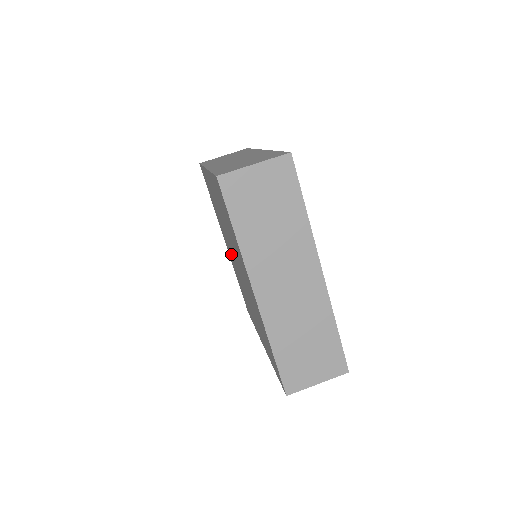
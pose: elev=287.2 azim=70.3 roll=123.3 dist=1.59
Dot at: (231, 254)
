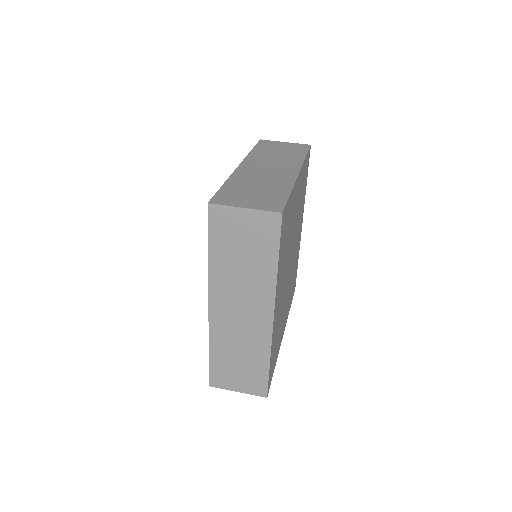
Dot at: occluded
